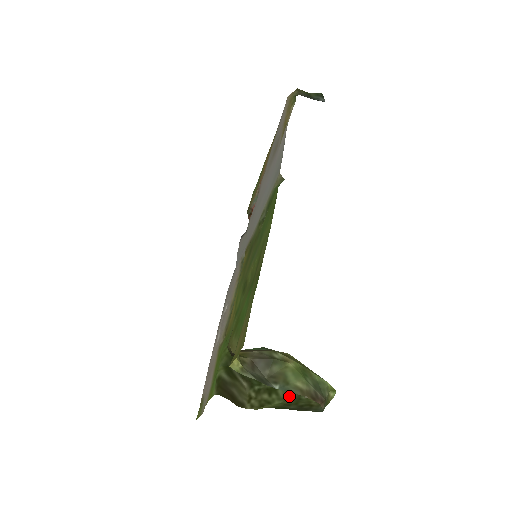
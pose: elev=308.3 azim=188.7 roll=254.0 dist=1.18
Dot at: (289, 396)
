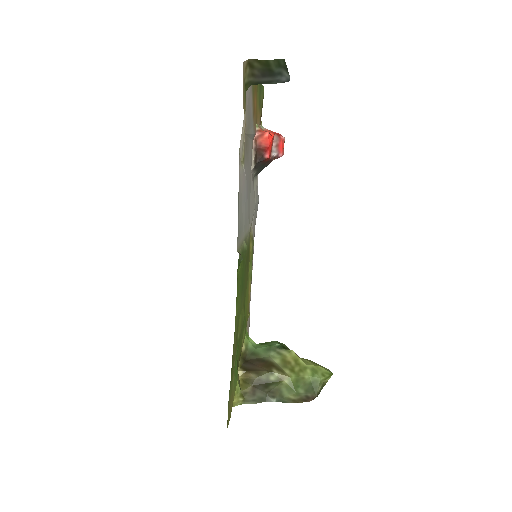
Dot at: occluded
